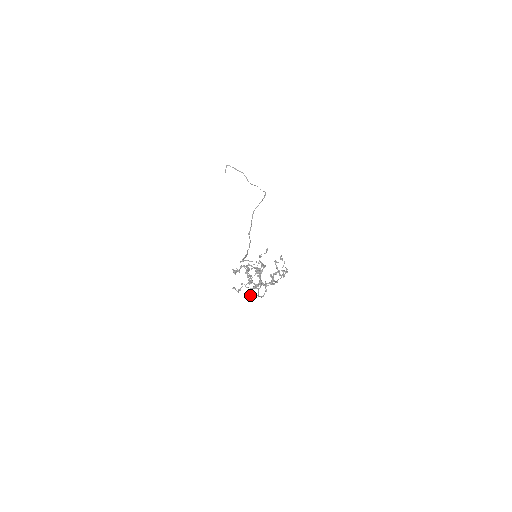
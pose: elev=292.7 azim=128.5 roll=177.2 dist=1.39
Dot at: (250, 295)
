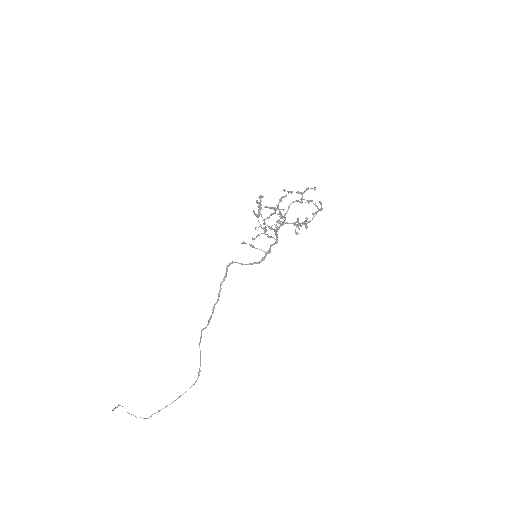
Dot at: occluded
